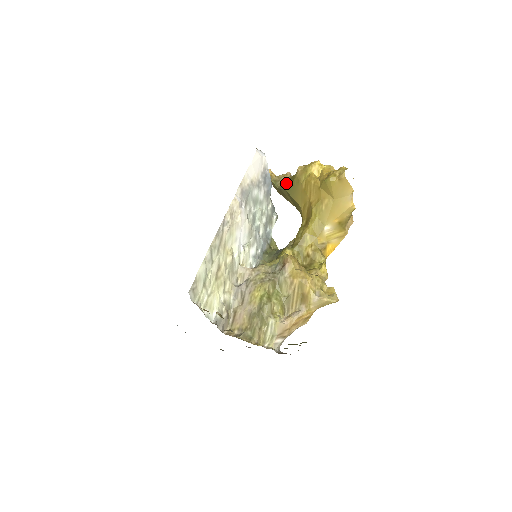
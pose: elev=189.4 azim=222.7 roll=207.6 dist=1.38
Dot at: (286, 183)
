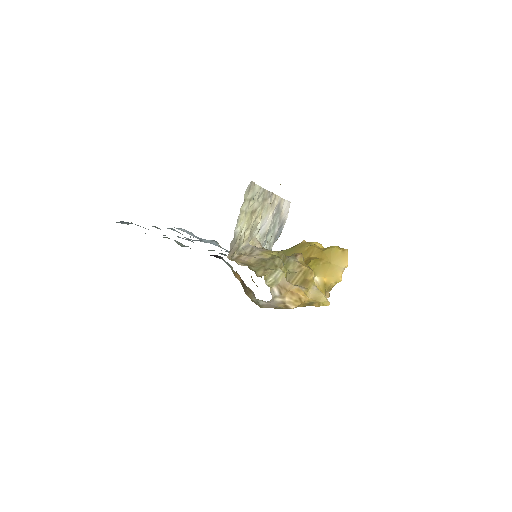
Dot at: occluded
